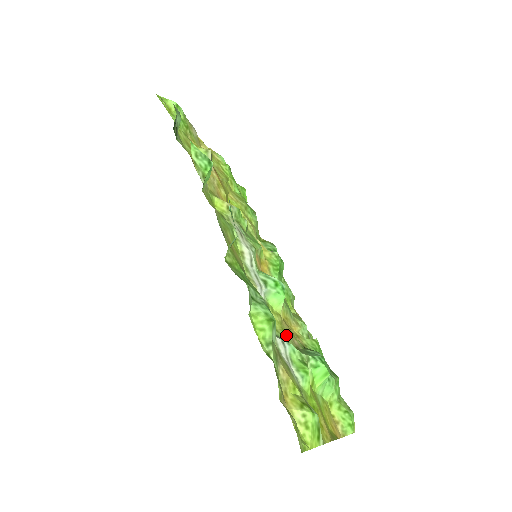
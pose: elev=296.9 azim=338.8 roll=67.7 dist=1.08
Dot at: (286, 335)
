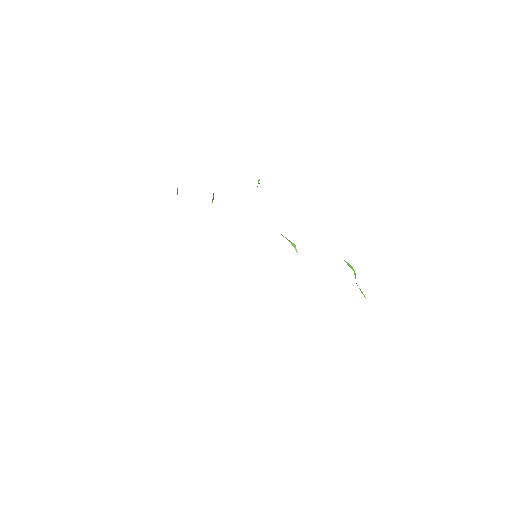
Dot at: occluded
